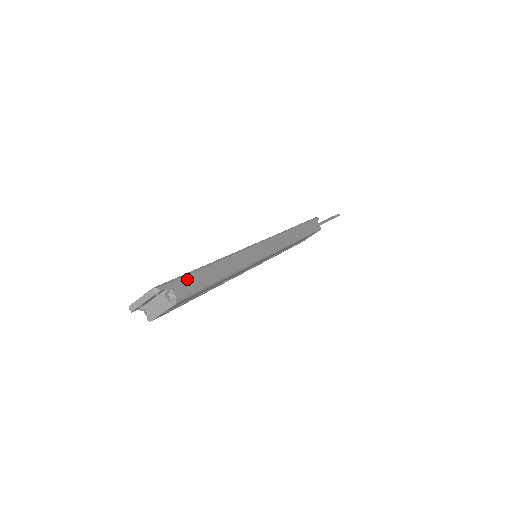
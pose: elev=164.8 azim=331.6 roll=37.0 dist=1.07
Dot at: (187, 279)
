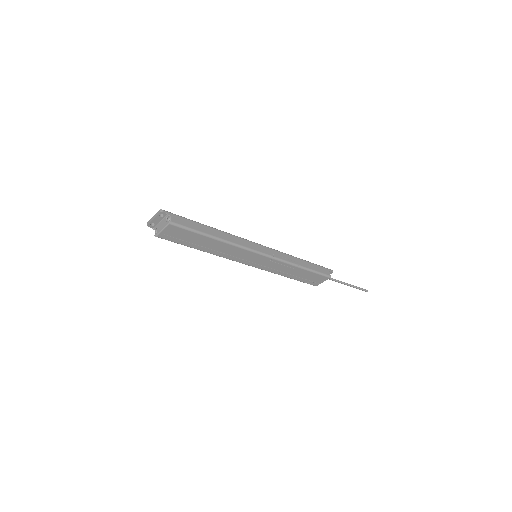
Dot at: (185, 219)
